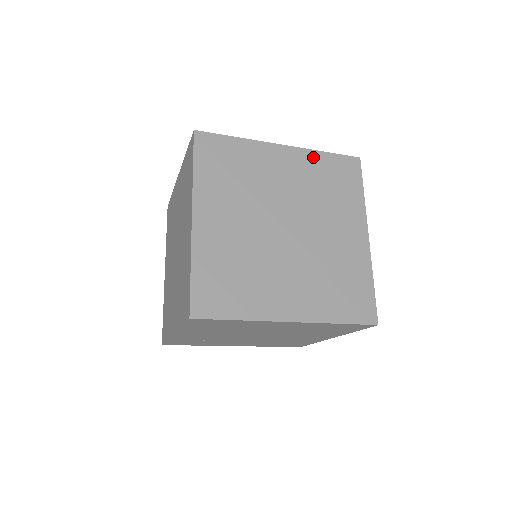
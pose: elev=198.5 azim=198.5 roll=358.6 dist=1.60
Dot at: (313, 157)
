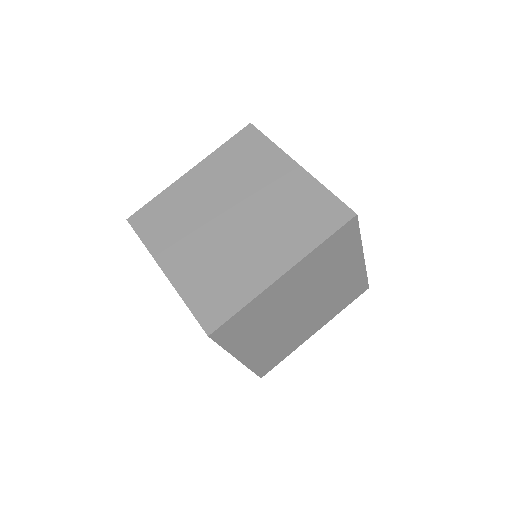
Dot at: (312, 187)
